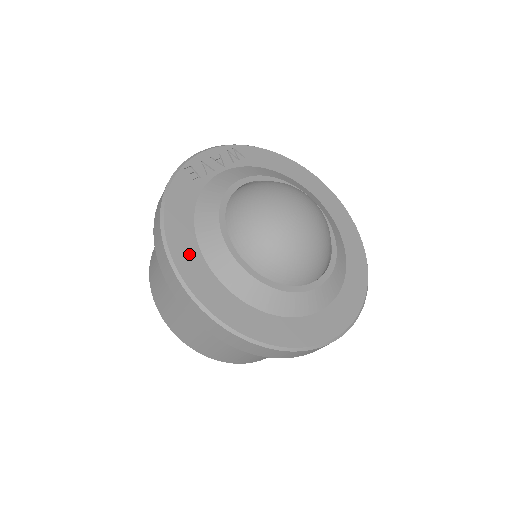
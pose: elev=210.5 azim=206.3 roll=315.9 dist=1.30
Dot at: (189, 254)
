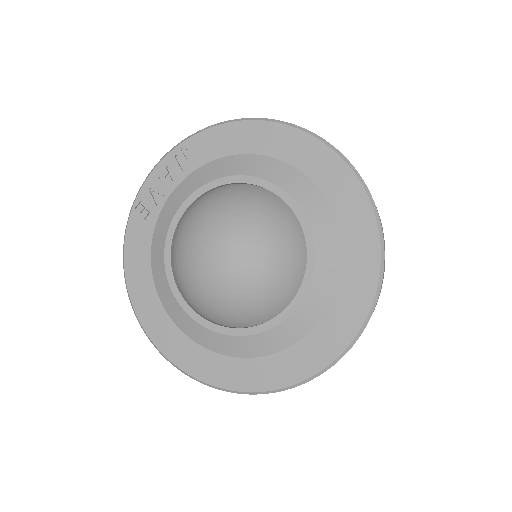
Dot at: (152, 310)
